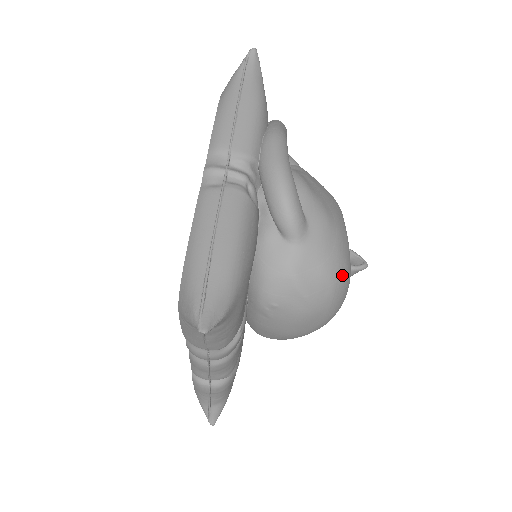
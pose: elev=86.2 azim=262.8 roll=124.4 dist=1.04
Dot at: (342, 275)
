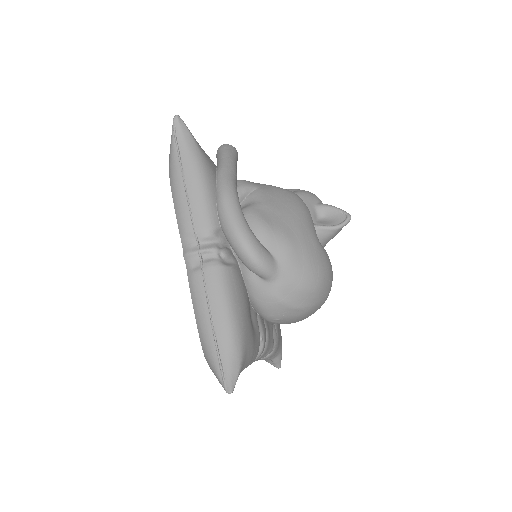
Dot at: (319, 278)
